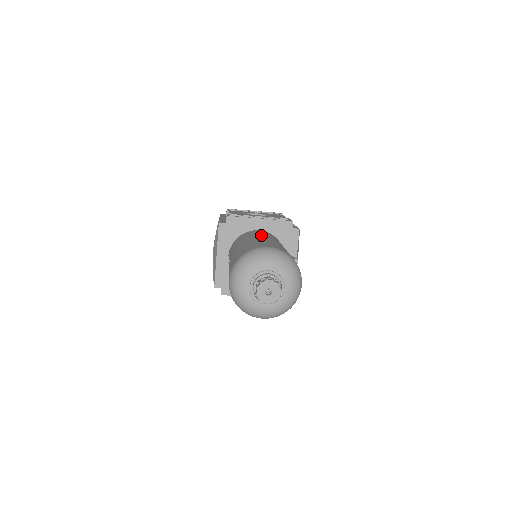
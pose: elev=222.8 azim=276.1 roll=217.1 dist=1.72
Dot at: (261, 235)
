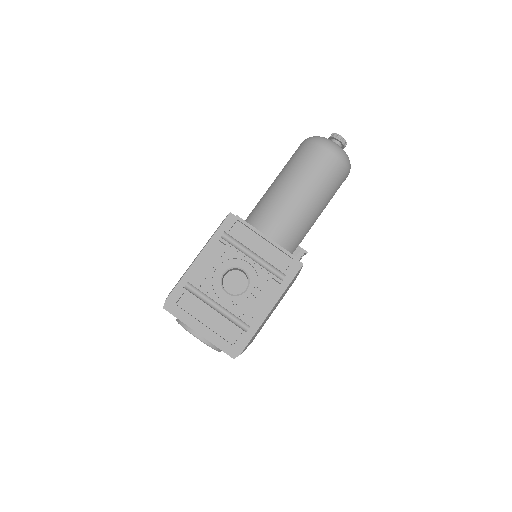
Dot at: occluded
